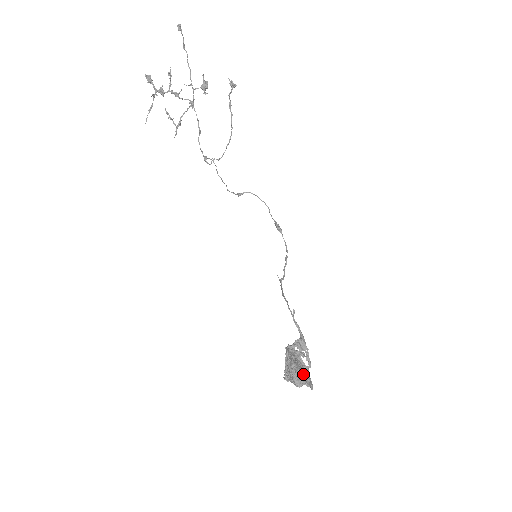
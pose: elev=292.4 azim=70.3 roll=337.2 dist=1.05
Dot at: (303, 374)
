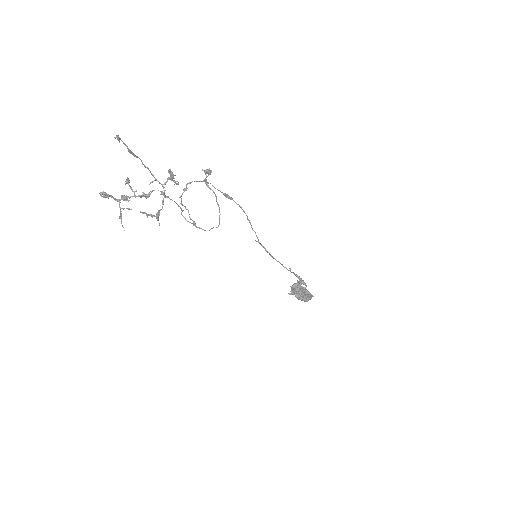
Dot at: (311, 298)
